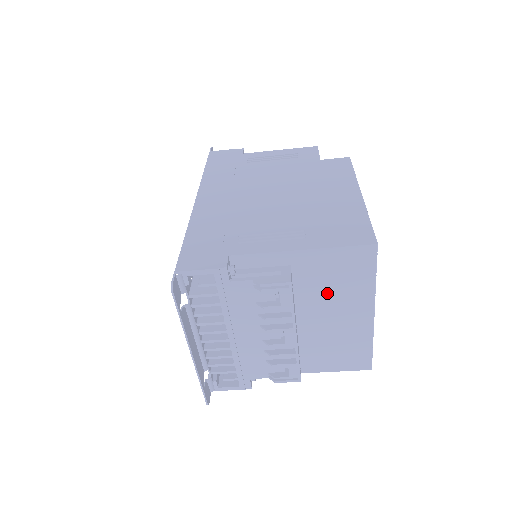
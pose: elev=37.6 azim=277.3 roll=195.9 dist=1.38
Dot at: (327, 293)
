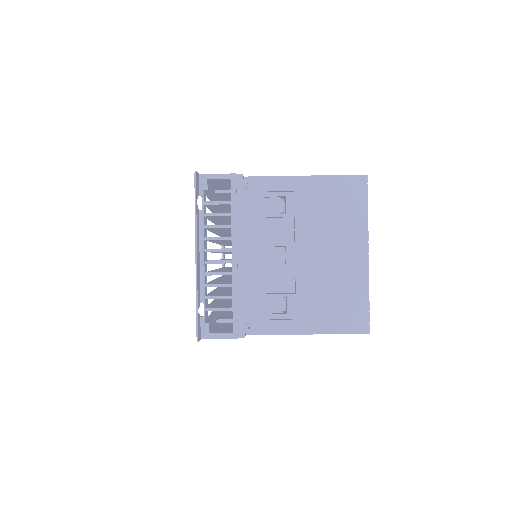
Dot at: (325, 225)
